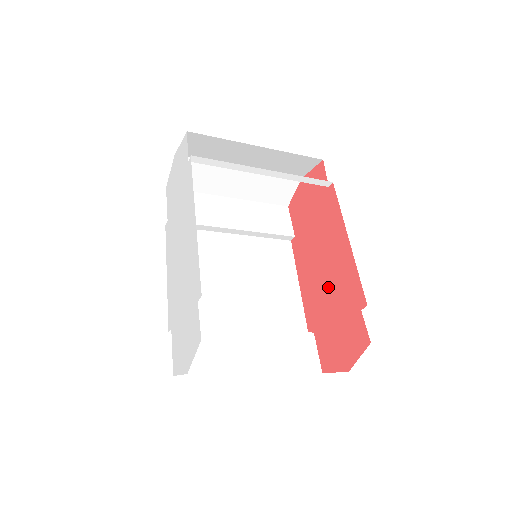
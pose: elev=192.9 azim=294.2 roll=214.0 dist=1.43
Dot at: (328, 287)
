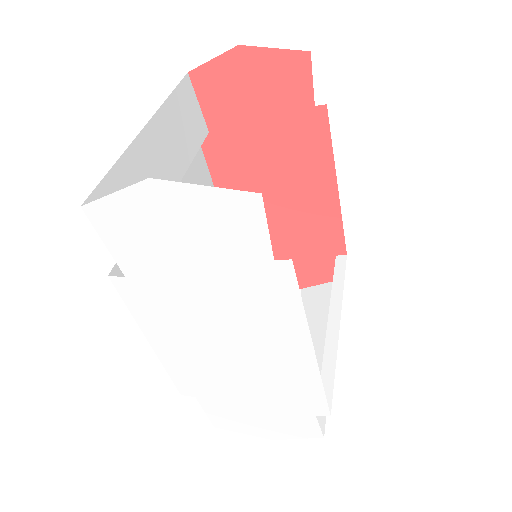
Dot at: (284, 220)
